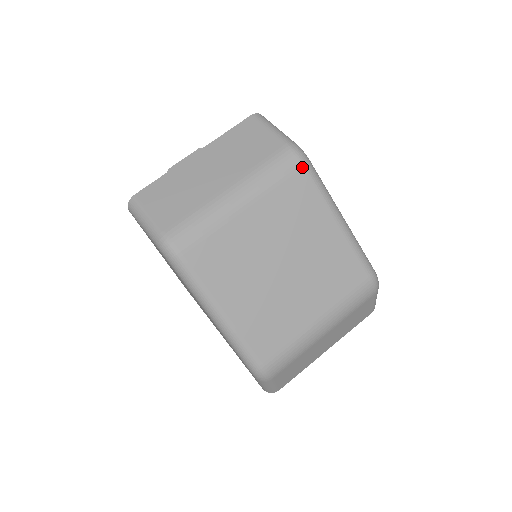
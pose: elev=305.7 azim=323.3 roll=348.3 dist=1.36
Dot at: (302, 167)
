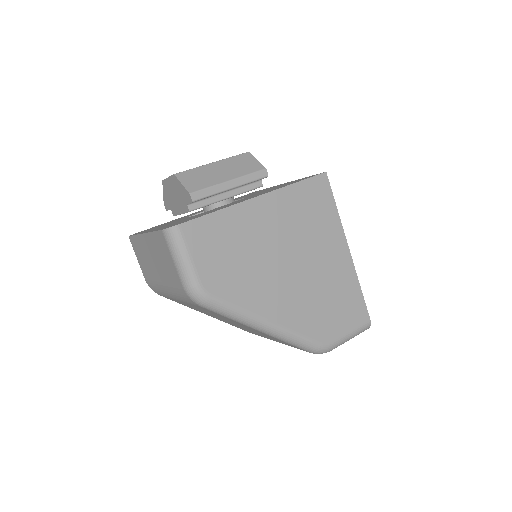
Dot at: (201, 307)
